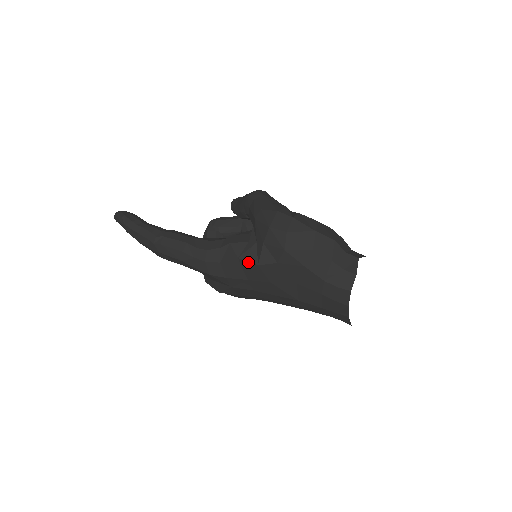
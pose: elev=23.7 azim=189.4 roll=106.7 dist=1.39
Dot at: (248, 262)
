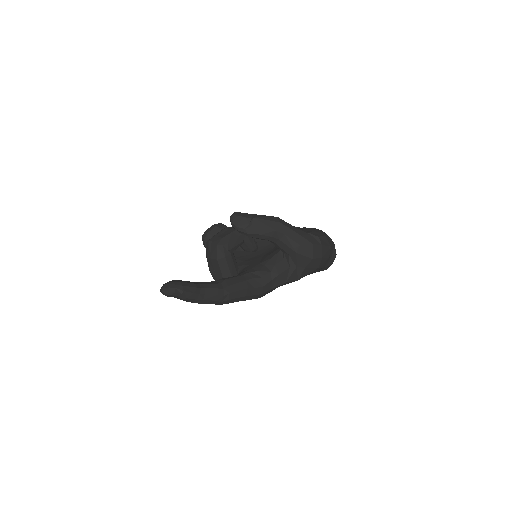
Dot at: (292, 281)
